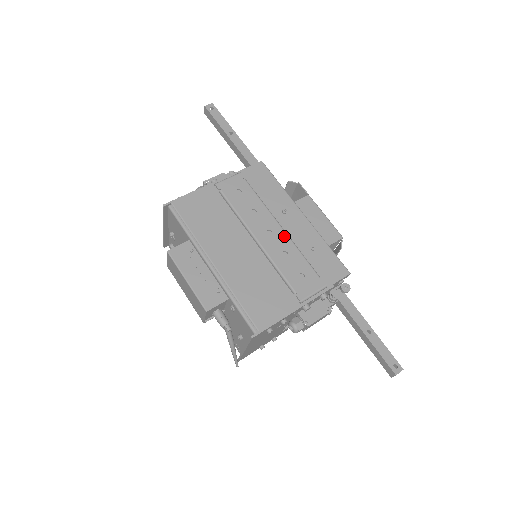
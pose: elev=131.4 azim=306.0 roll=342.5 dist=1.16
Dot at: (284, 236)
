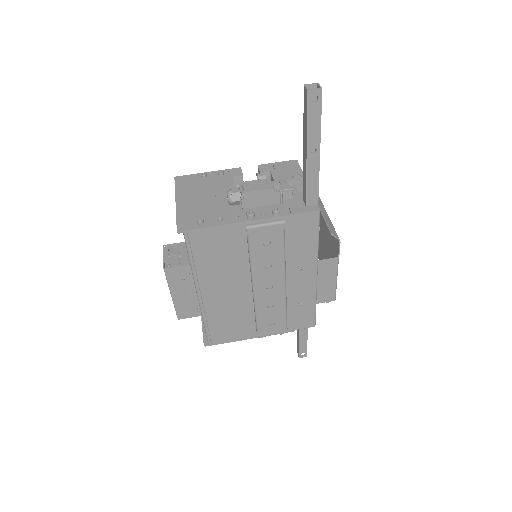
Dot at: (281, 293)
